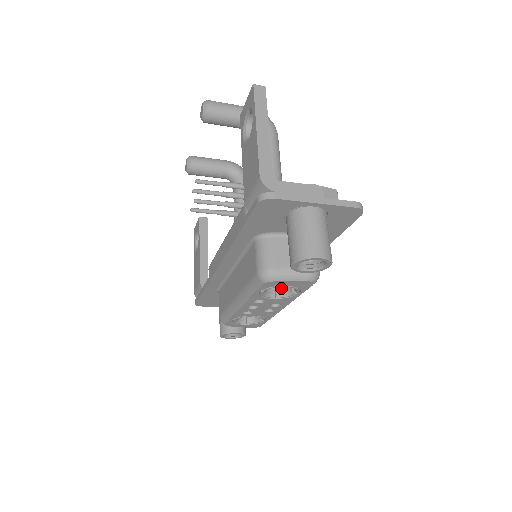
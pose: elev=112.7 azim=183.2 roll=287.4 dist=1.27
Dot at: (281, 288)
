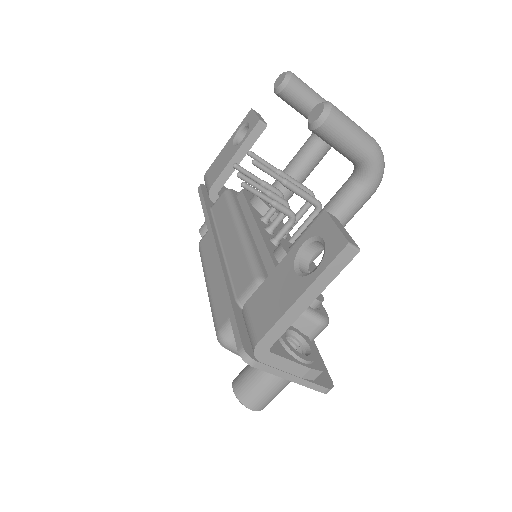
Dot at: occluded
